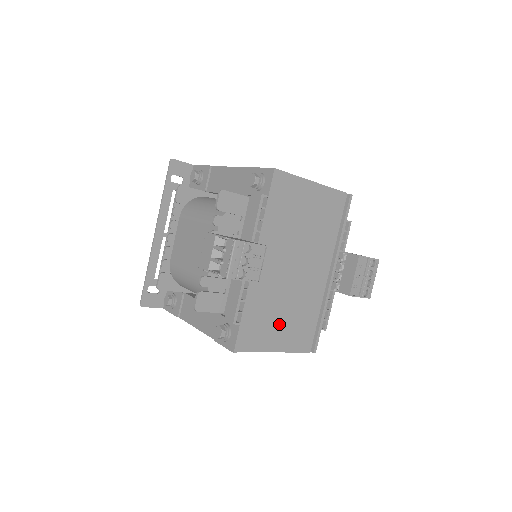
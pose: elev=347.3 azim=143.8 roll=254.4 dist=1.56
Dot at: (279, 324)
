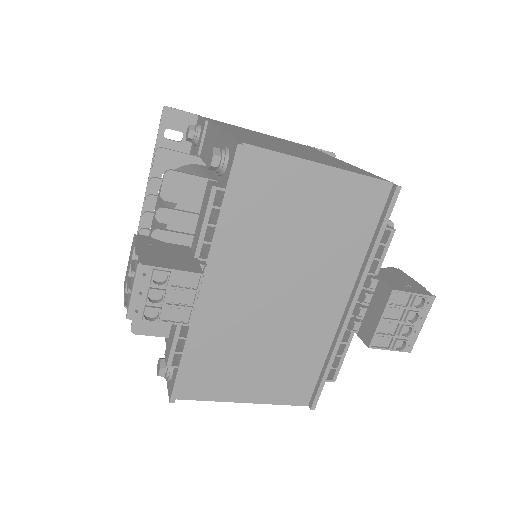
Dot at: (252, 368)
